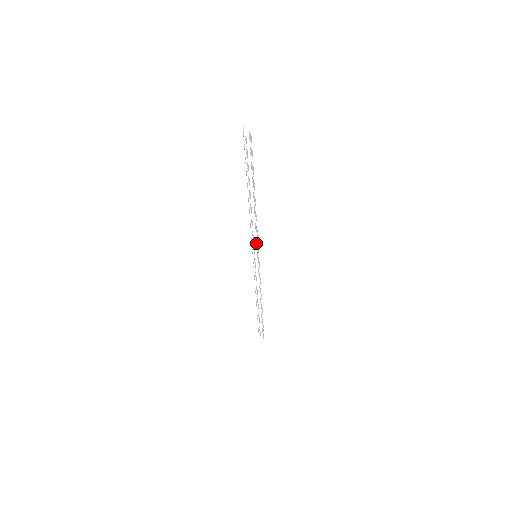
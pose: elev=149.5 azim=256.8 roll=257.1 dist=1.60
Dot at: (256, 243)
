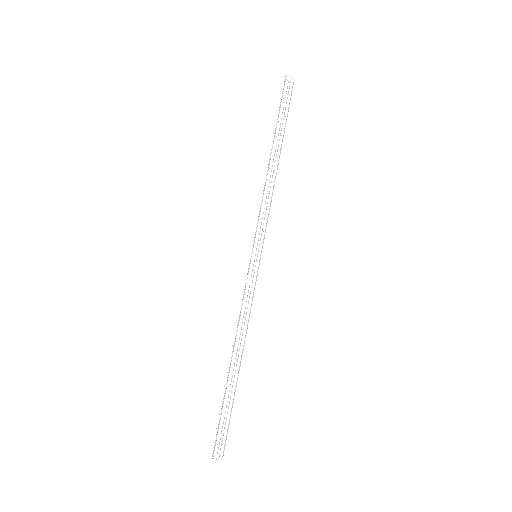
Dot at: (263, 240)
